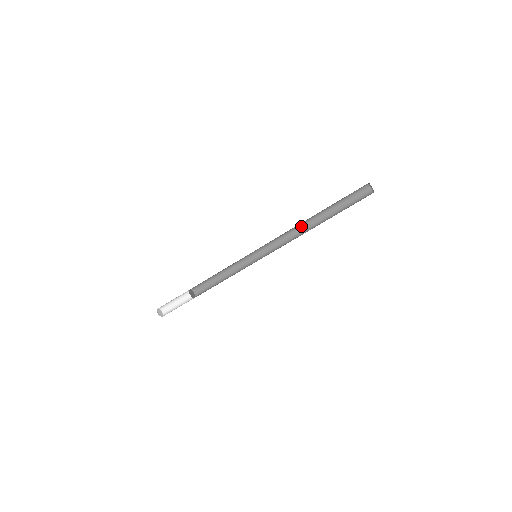
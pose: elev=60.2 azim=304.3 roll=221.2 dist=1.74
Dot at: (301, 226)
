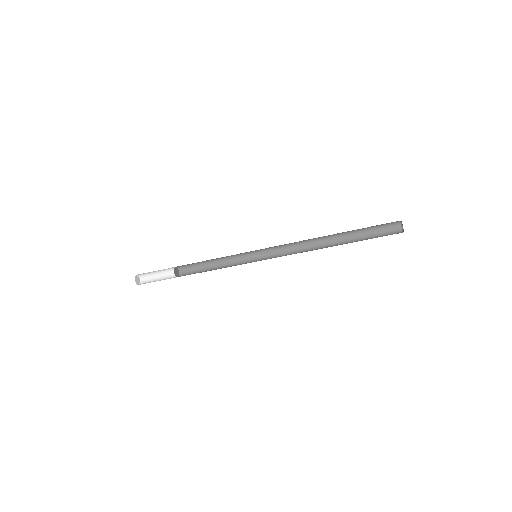
Dot at: (313, 239)
